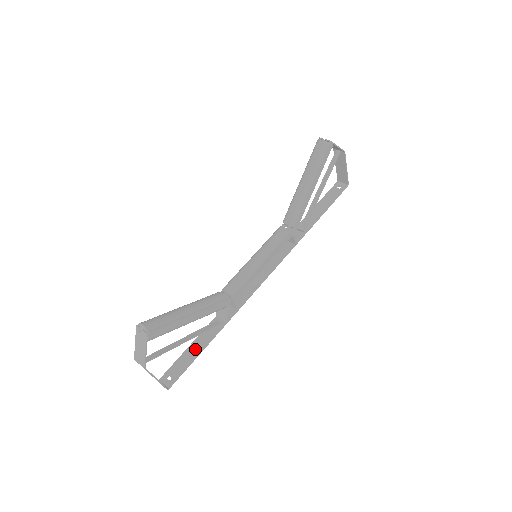
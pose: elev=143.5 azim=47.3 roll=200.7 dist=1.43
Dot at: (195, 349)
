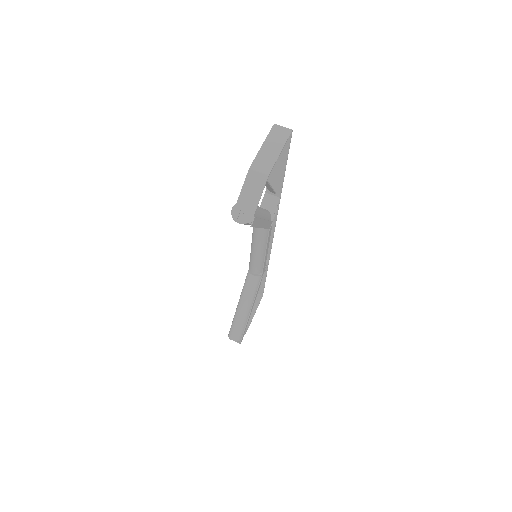
Dot at: occluded
